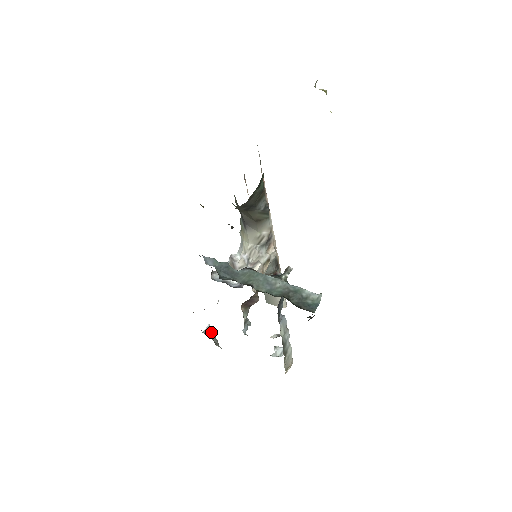
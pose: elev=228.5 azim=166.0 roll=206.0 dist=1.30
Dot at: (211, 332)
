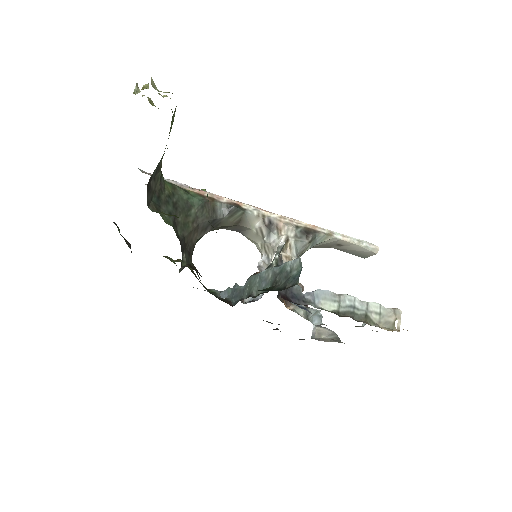
Dot at: (317, 333)
